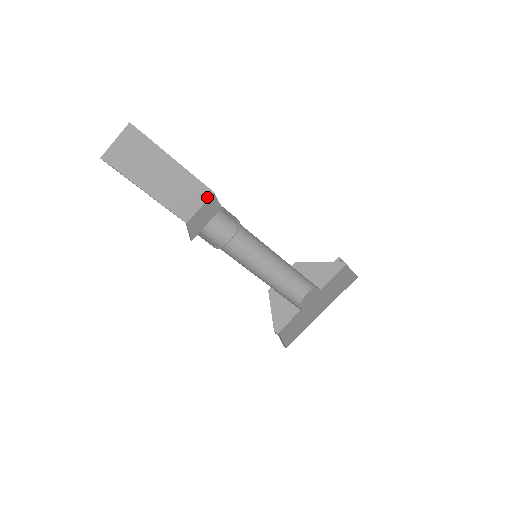
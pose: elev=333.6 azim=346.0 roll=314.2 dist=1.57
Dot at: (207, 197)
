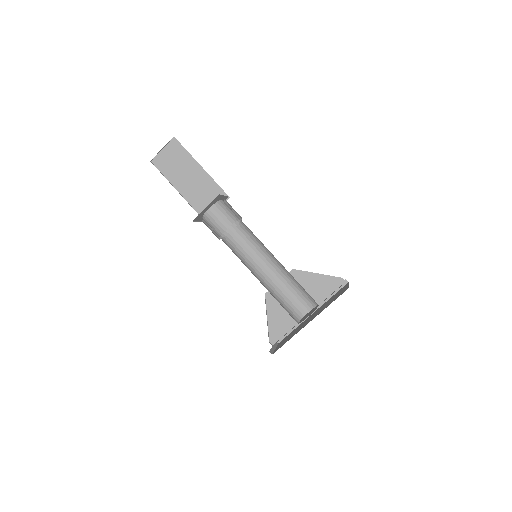
Dot at: occluded
